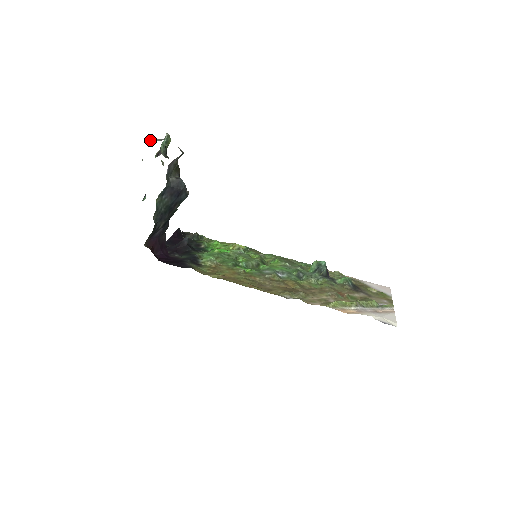
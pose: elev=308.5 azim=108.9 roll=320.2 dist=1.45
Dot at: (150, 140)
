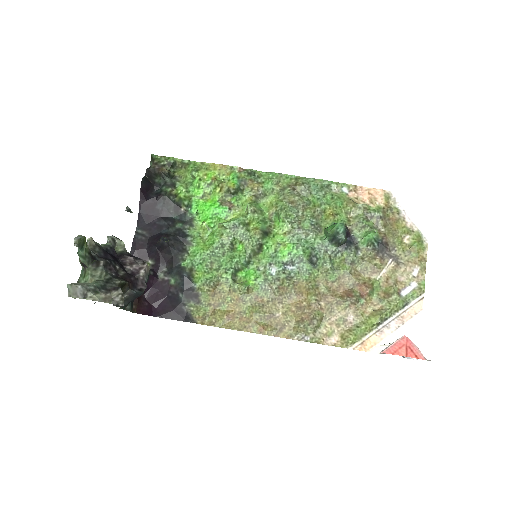
Dot at: occluded
